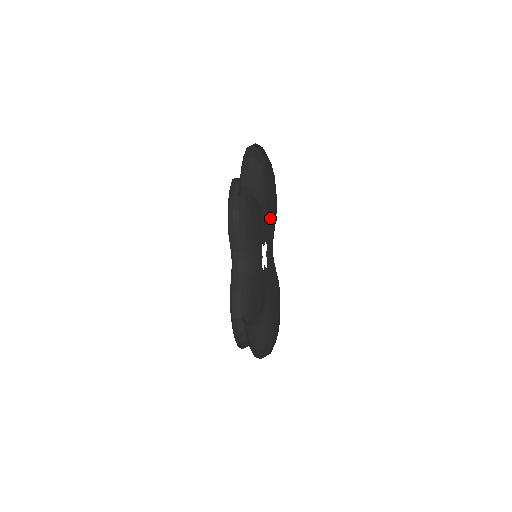
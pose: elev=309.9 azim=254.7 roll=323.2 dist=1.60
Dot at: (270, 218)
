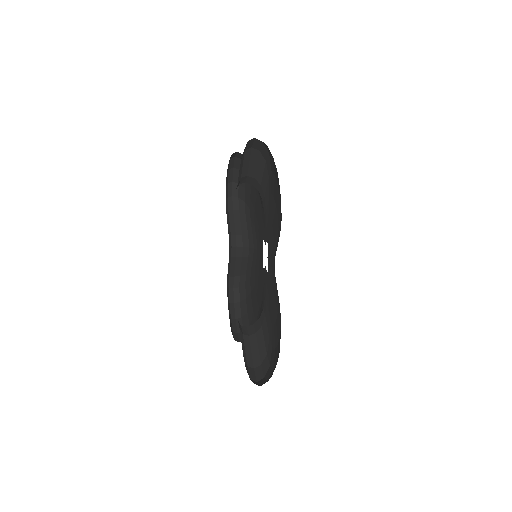
Dot at: (273, 223)
